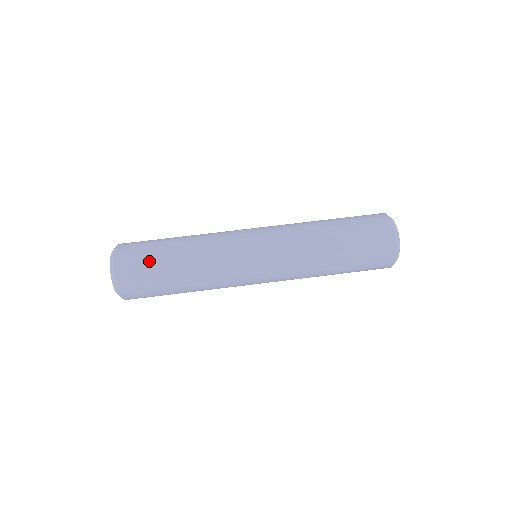
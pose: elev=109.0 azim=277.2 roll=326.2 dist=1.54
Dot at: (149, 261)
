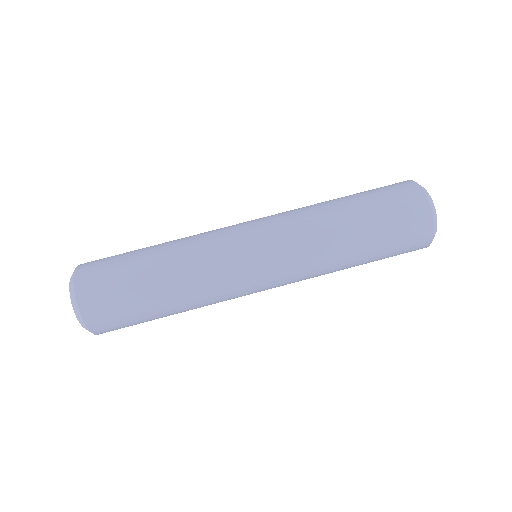
Dot at: (128, 310)
